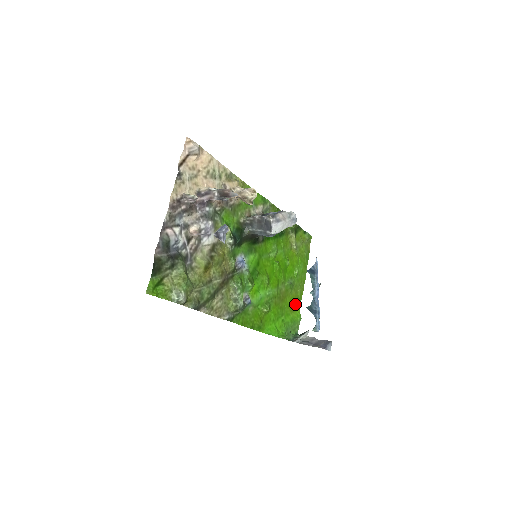
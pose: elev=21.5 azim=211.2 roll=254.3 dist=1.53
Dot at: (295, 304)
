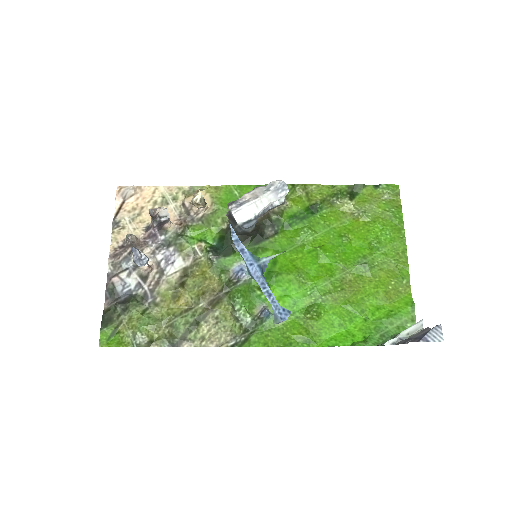
Dot at: (394, 289)
